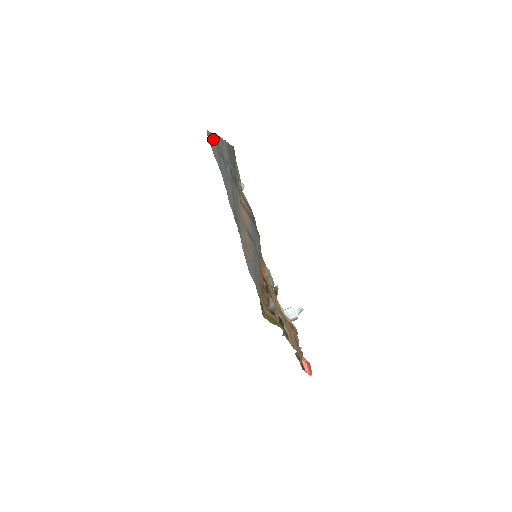
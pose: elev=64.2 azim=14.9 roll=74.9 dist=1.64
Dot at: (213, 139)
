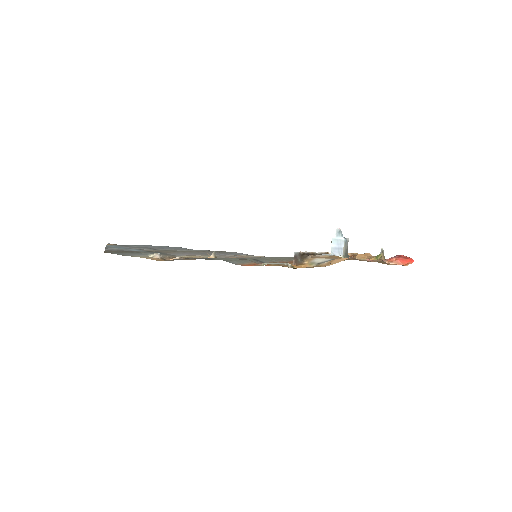
Dot at: occluded
